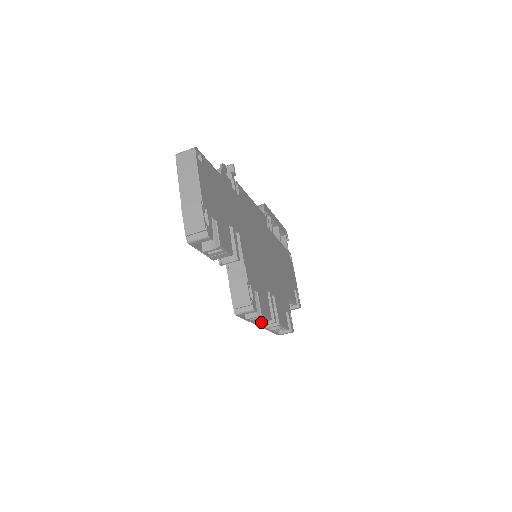
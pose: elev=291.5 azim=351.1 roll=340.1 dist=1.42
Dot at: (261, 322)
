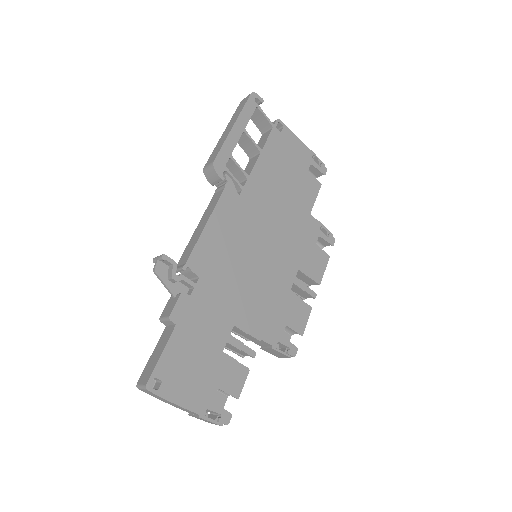
Dot at: (303, 297)
